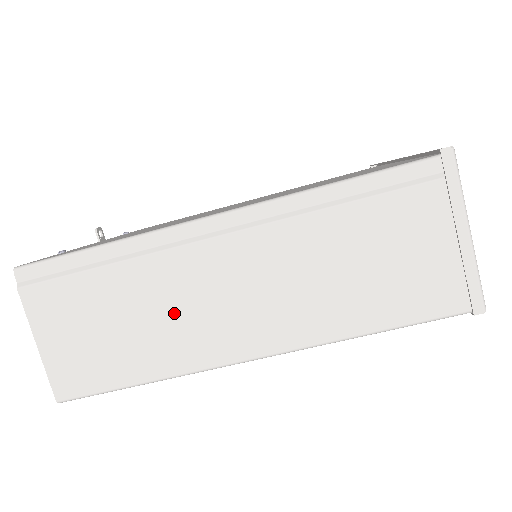
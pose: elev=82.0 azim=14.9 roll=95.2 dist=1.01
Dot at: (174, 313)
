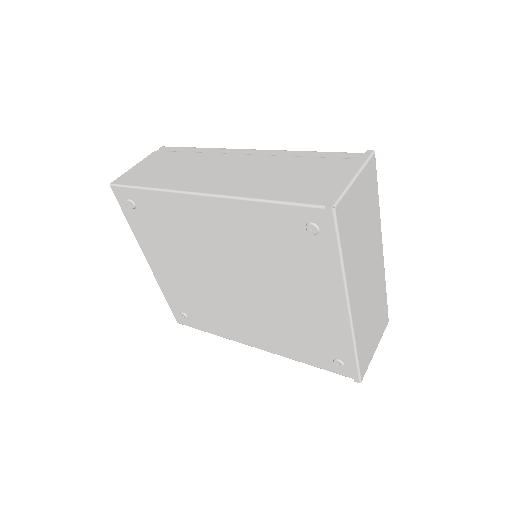
Dot at: (194, 170)
